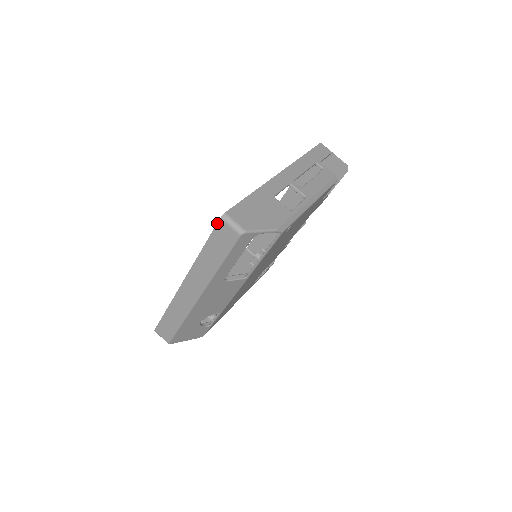
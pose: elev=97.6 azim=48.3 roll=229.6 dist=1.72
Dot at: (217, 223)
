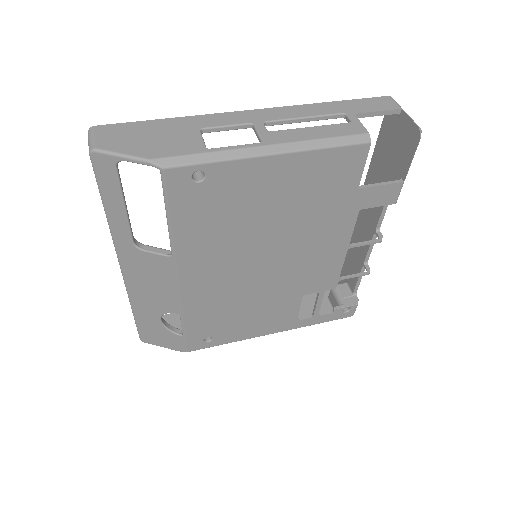
Dot at: occluded
